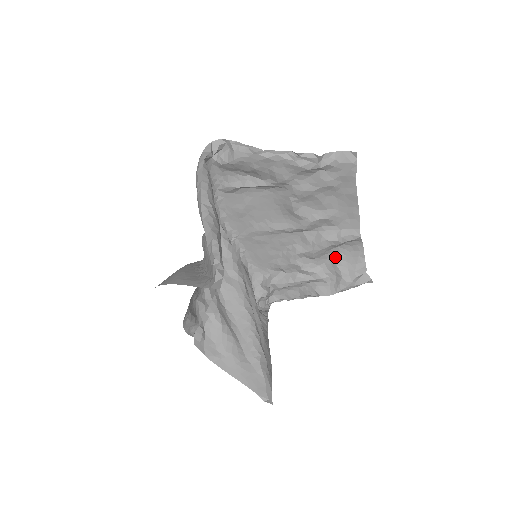
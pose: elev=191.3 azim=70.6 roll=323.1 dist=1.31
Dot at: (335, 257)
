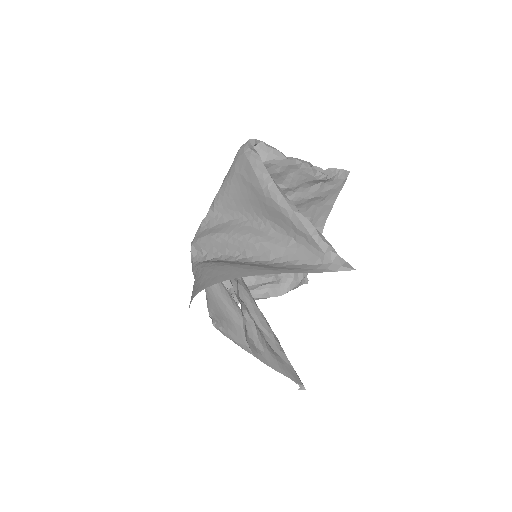
Dot at: occluded
